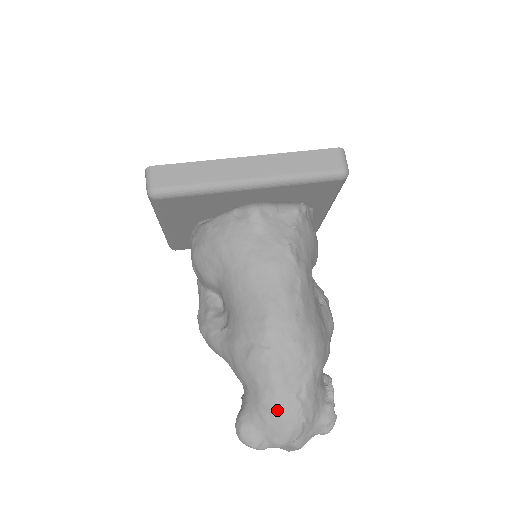
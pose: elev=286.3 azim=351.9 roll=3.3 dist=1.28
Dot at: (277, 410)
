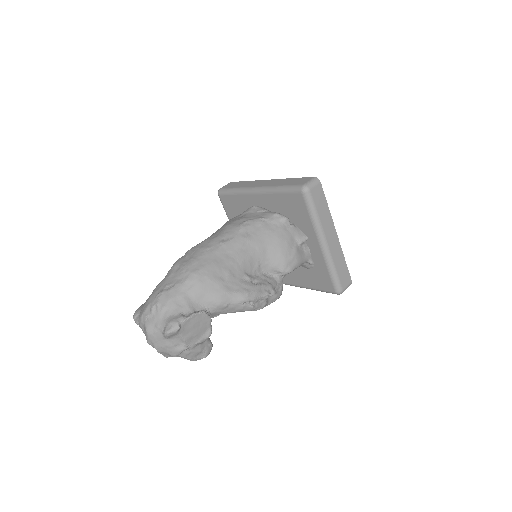
Dot at: (154, 291)
